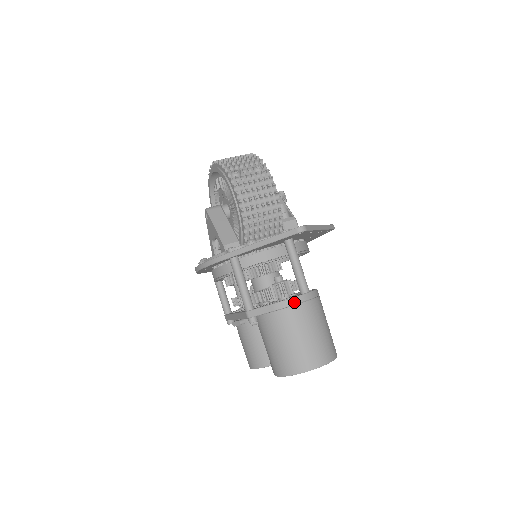
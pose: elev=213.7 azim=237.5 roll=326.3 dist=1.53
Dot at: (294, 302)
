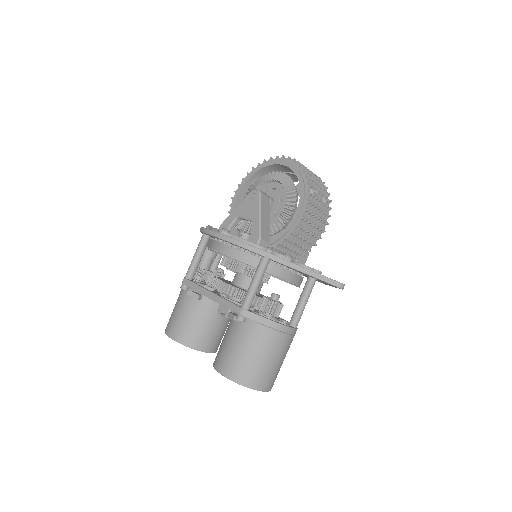
Dot at: (287, 331)
